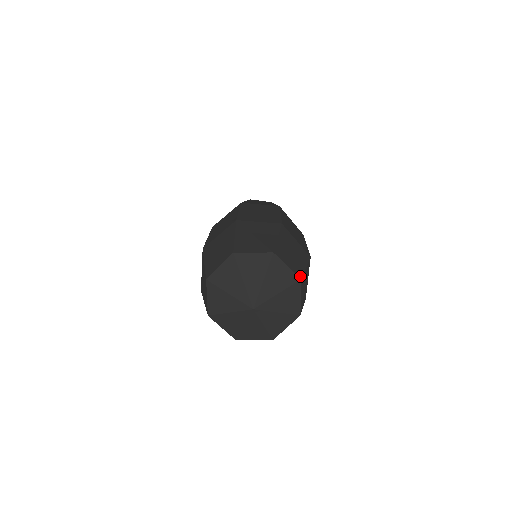
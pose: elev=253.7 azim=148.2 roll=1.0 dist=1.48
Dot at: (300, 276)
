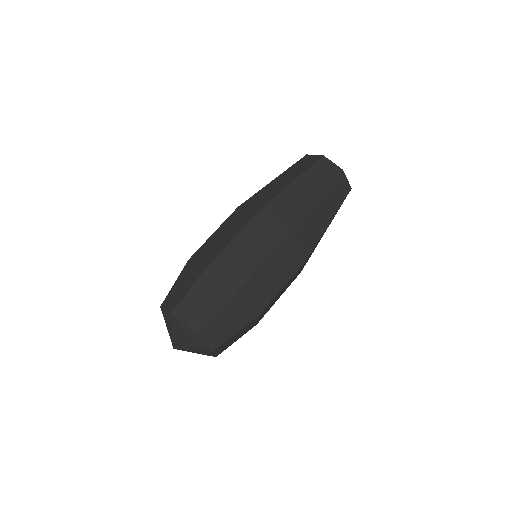
Dot at: (214, 348)
